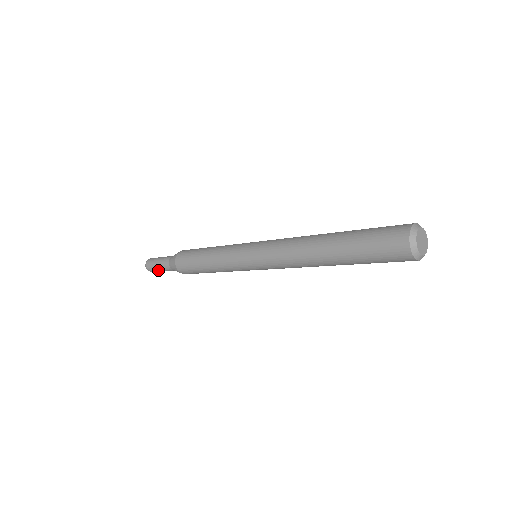
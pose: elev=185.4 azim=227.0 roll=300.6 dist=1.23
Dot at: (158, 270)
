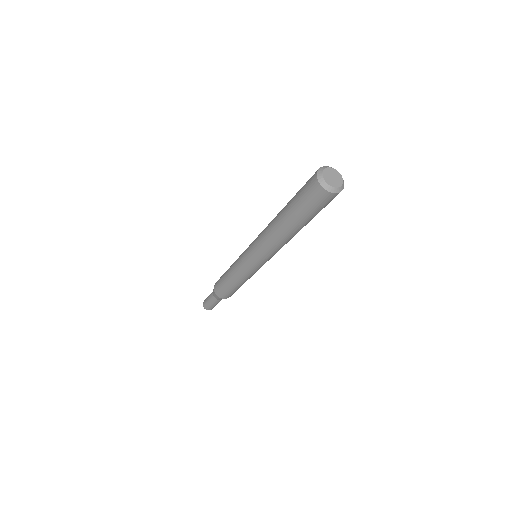
Dot at: (214, 306)
